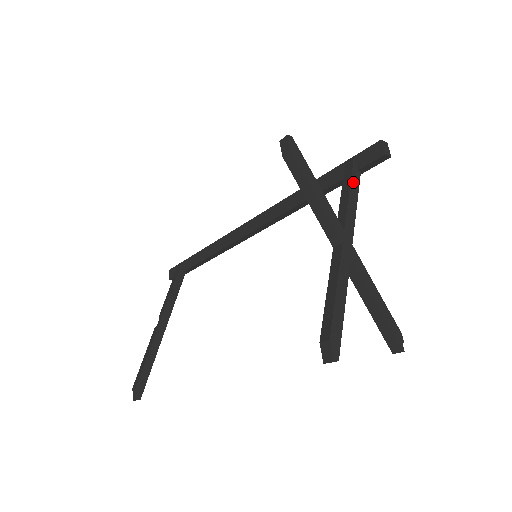
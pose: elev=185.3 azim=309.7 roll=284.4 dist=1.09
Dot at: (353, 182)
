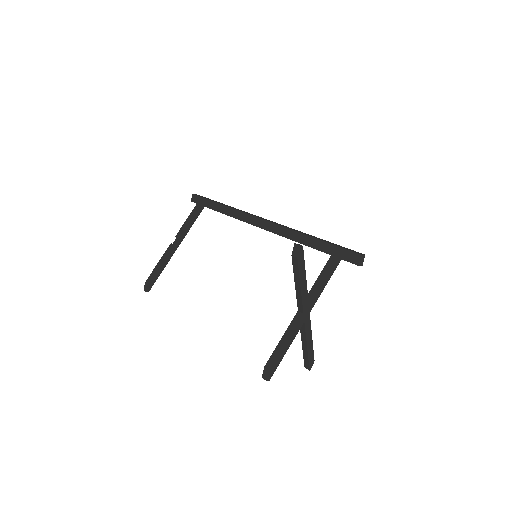
Dot at: (332, 268)
